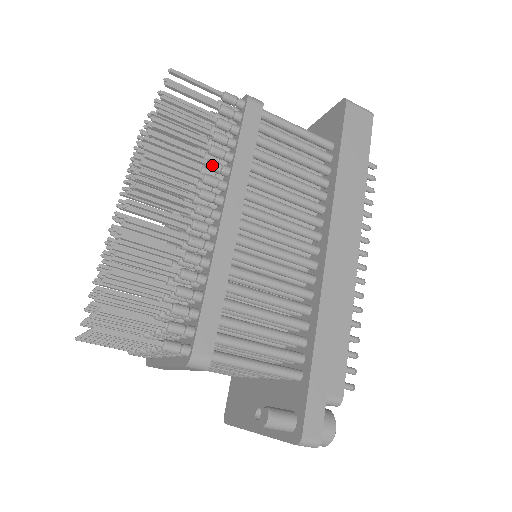
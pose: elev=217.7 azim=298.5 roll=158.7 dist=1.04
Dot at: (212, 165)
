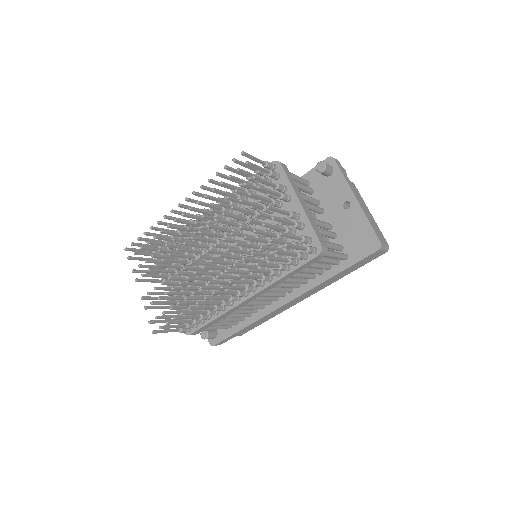
Dot at: occluded
